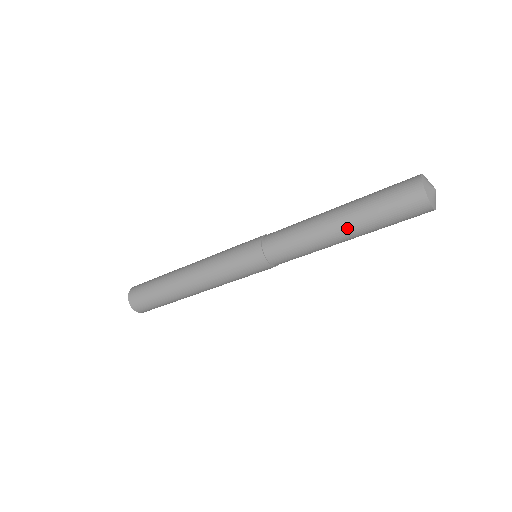
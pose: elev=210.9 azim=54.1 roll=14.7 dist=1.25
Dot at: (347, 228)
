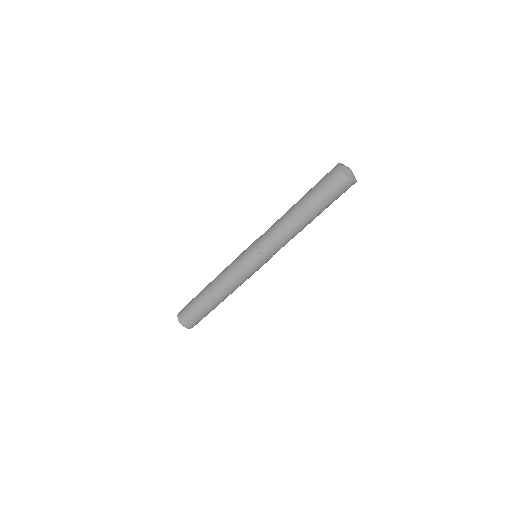
Dot at: (305, 213)
